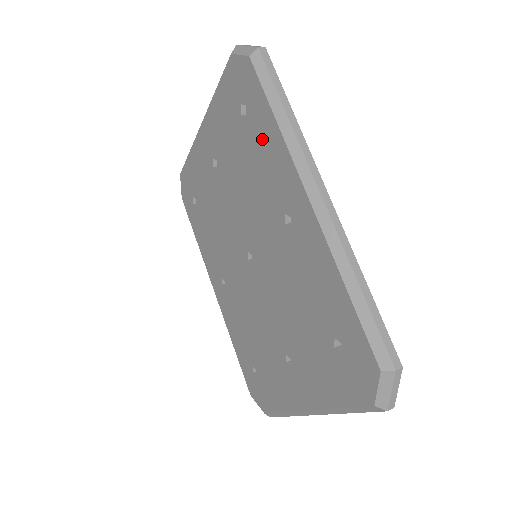
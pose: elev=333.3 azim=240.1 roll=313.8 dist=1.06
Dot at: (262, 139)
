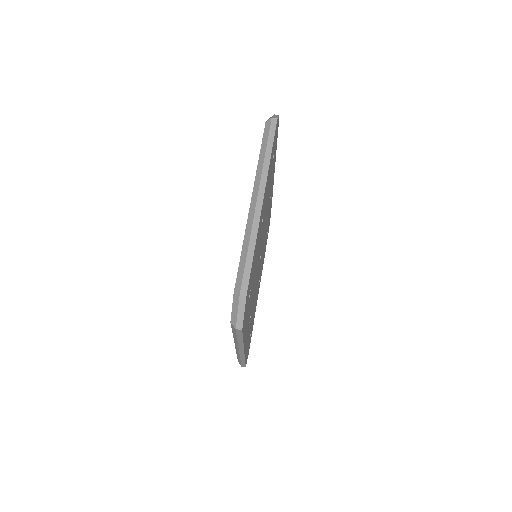
Dot at: occluded
